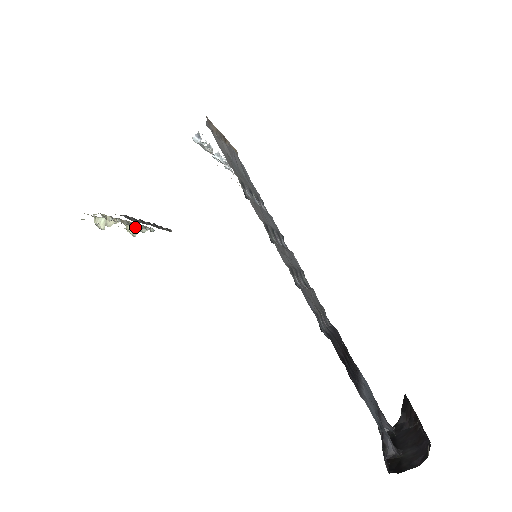
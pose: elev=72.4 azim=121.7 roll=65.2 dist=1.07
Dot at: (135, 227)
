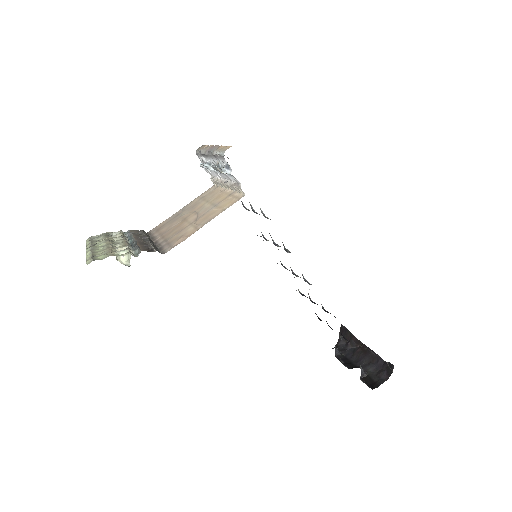
Dot at: (119, 239)
